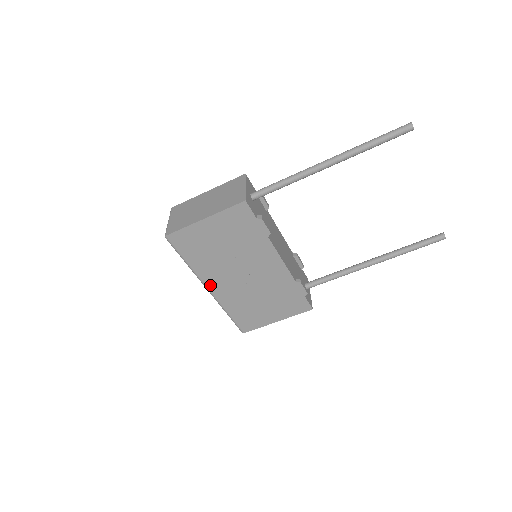
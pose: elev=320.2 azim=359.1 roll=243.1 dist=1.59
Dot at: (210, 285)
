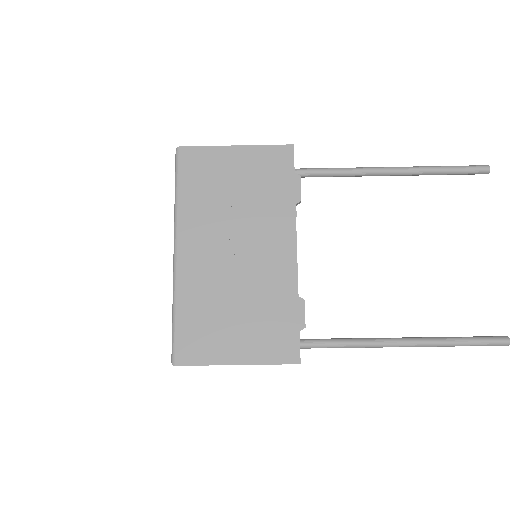
Dot at: (183, 245)
